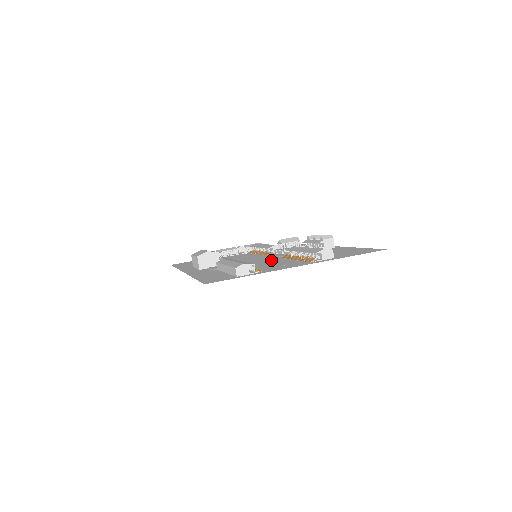
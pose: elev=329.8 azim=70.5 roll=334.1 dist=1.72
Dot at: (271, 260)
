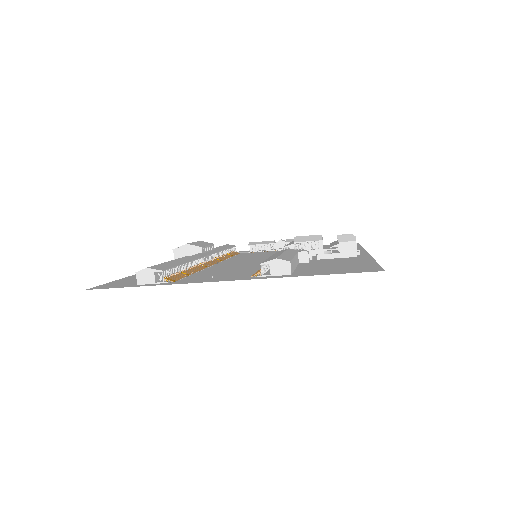
Dot at: (250, 265)
